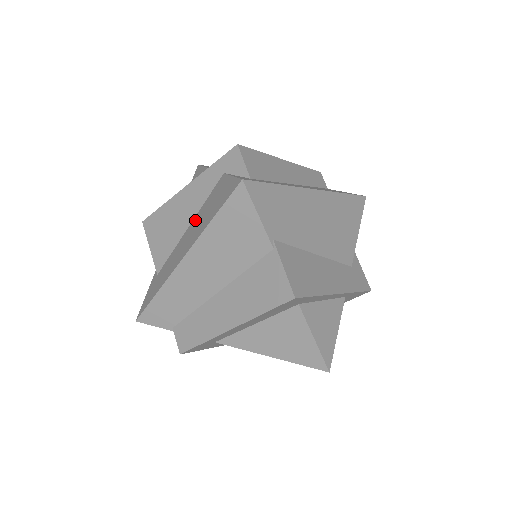
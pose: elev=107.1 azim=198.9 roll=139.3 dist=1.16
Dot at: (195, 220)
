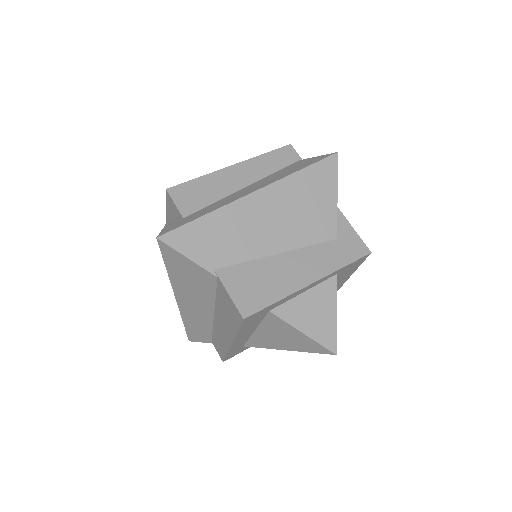
Dot at: occluded
